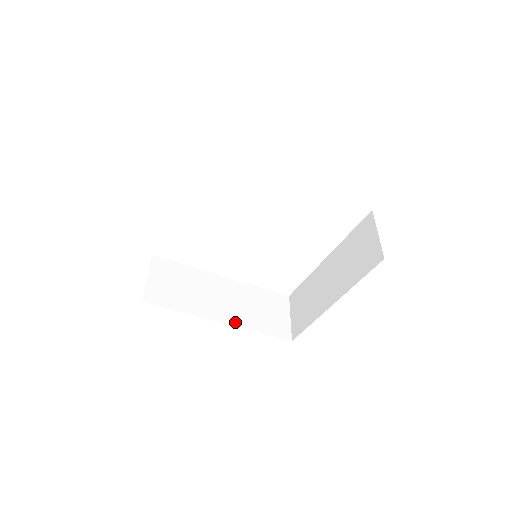
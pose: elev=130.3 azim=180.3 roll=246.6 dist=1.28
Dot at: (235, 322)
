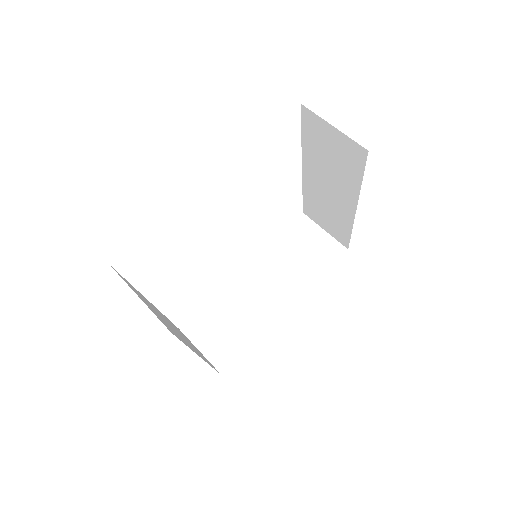
Dot at: (295, 295)
